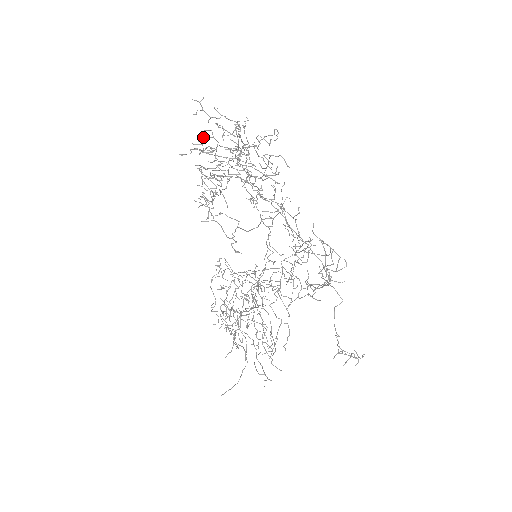
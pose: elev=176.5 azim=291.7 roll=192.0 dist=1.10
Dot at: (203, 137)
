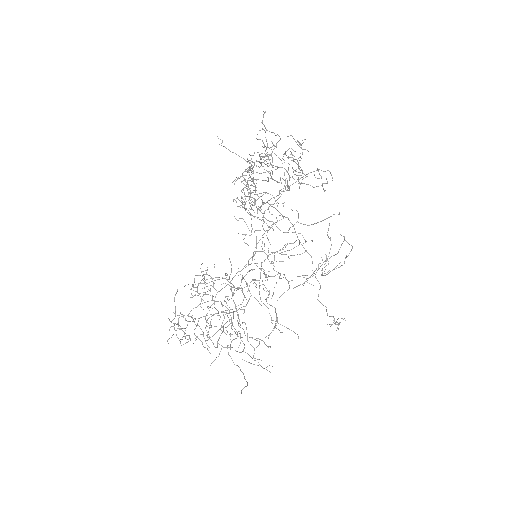
Dot at: (273, 144)
